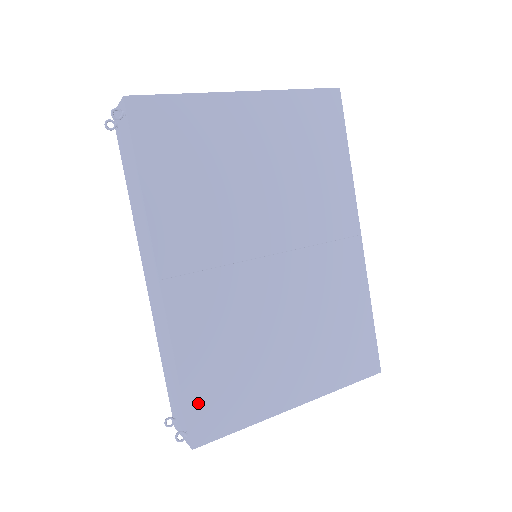
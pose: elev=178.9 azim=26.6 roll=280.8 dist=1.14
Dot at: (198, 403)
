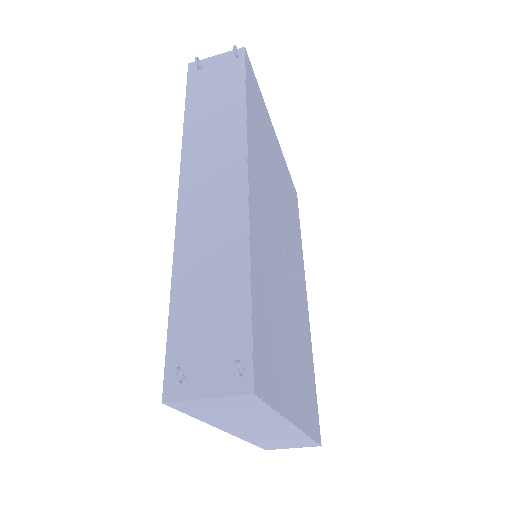
Dot at: (258, 334)
